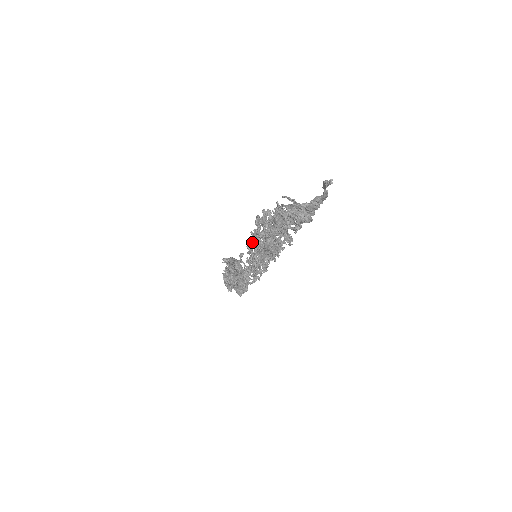
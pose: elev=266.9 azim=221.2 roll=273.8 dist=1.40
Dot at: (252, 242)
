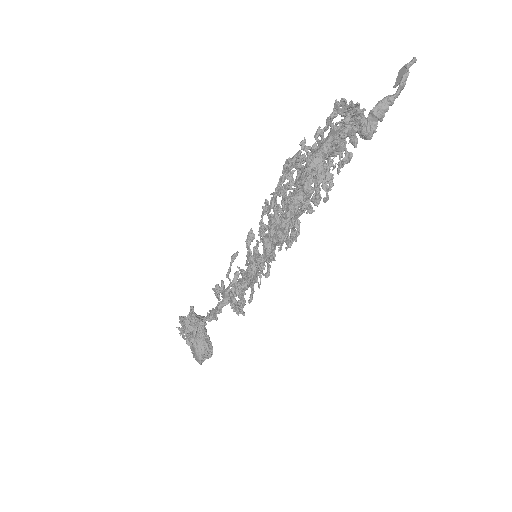
Dot at: (277, 187)
